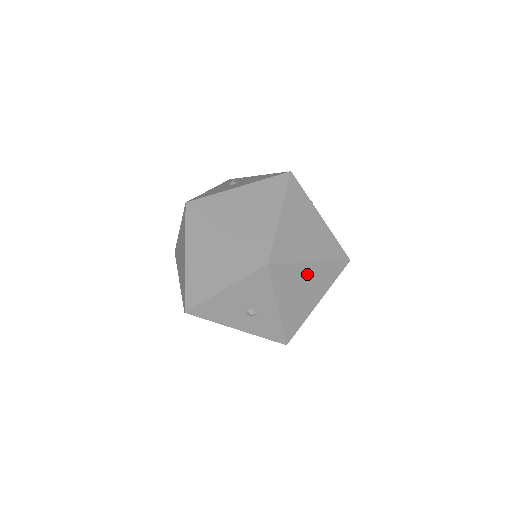
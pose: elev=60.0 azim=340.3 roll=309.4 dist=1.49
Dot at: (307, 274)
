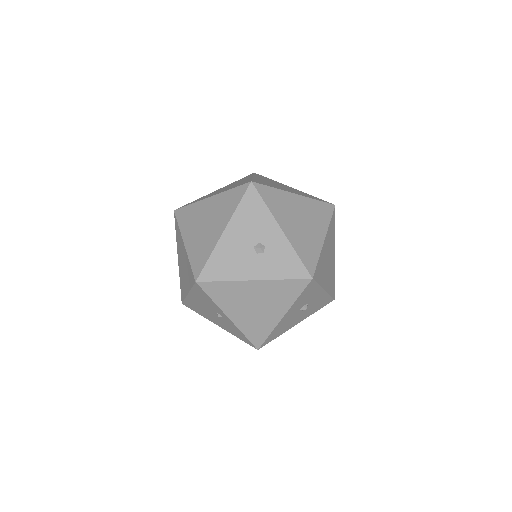
Dot at: (296, 204)
